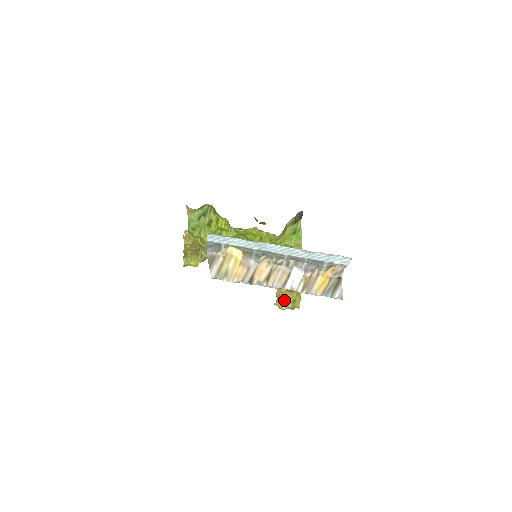
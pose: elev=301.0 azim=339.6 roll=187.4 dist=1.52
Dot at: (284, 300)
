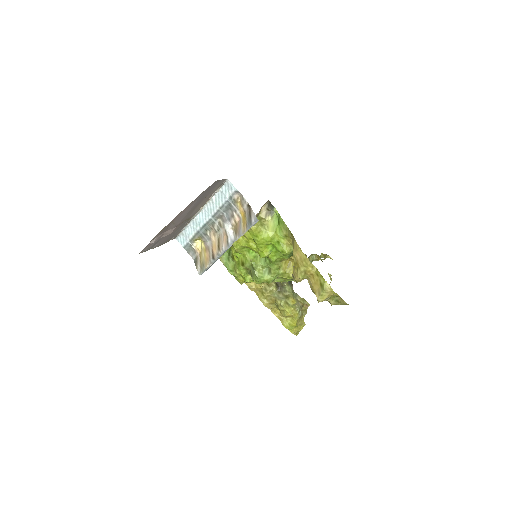
Dot at: (314, 289)
